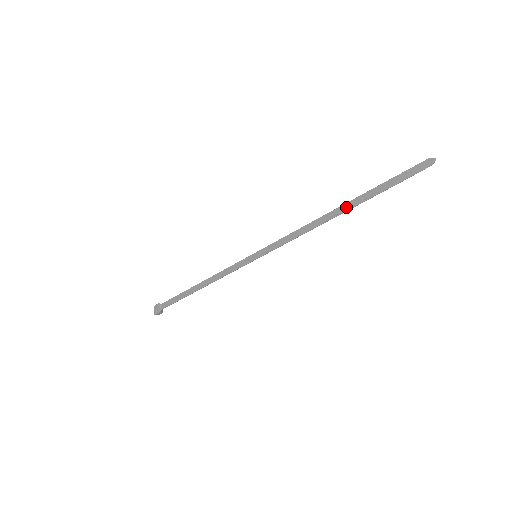
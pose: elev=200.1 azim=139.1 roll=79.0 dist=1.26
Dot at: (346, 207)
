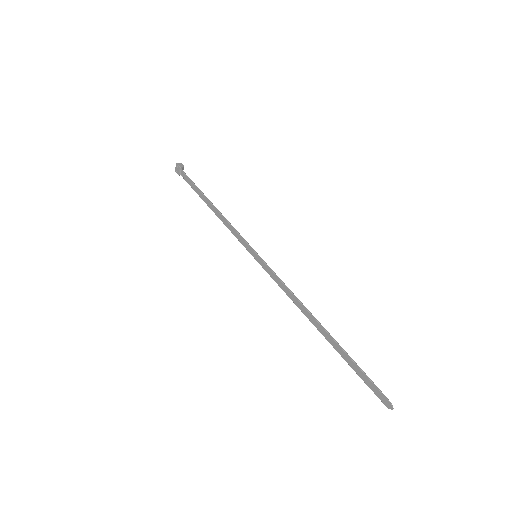
Dot at: (325, 335)
